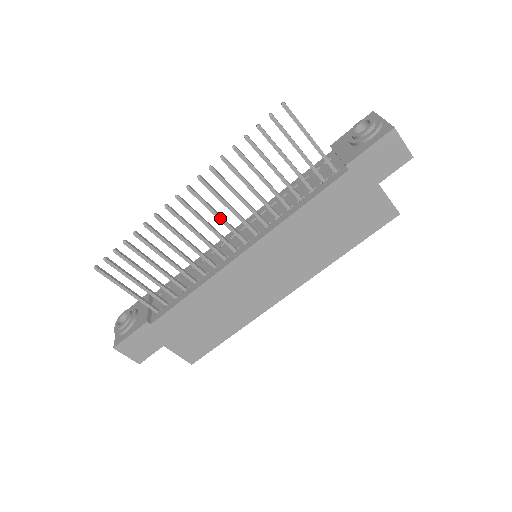
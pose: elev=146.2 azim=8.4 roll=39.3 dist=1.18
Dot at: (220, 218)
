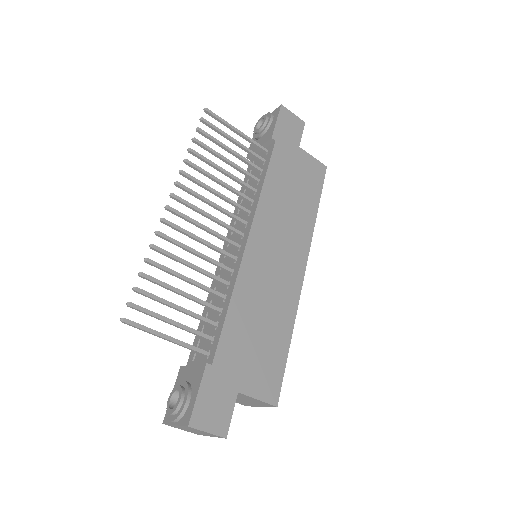
Dot at: (211, 217)
